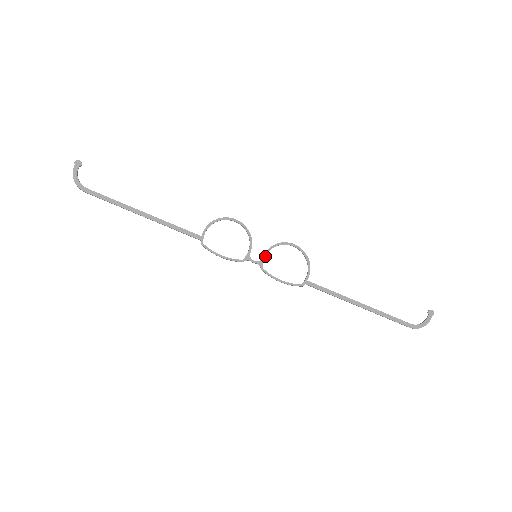
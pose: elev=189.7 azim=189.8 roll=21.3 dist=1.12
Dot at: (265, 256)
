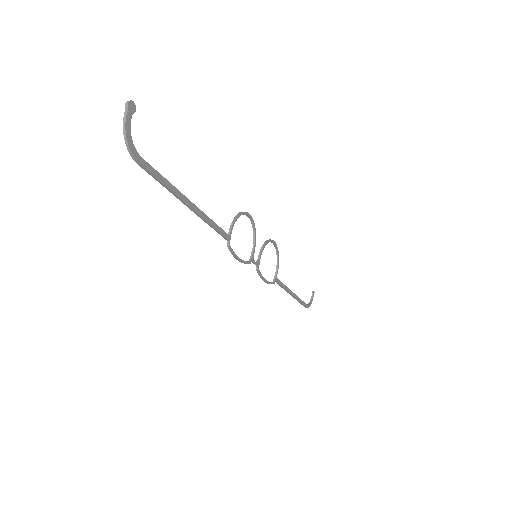
Dot at: occluded
